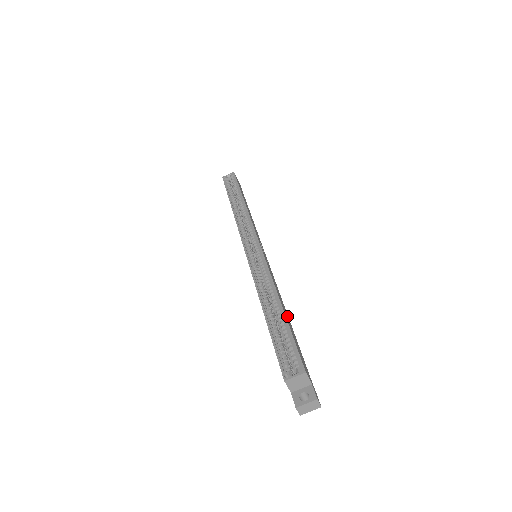
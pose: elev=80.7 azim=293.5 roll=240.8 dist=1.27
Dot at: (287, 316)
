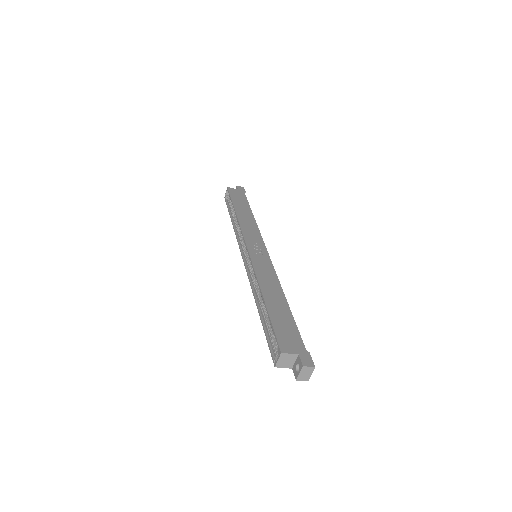
Dot at: (279, 300)
